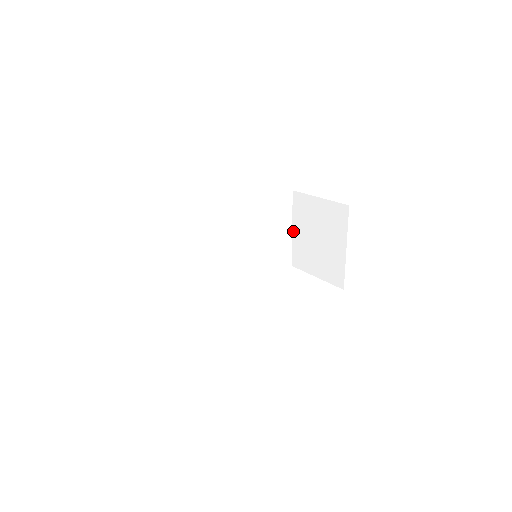
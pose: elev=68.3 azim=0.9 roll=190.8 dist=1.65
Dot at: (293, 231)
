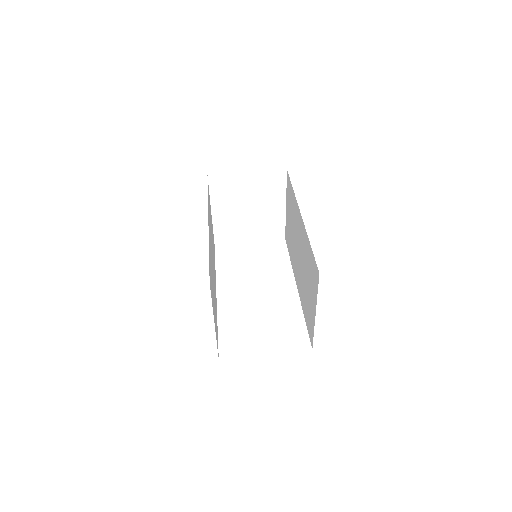
Dot at: (213, 213)
